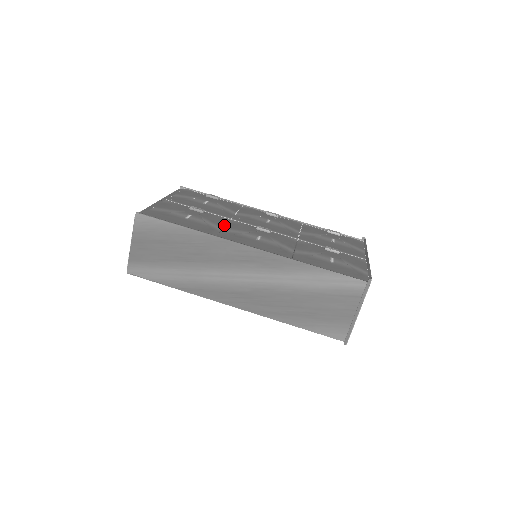
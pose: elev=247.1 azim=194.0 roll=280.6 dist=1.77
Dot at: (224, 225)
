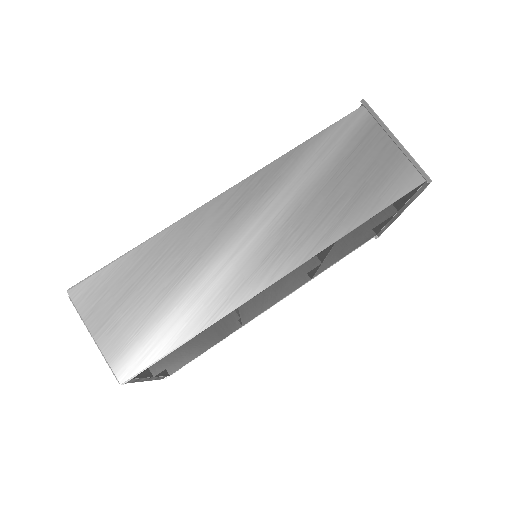
Dot at: occluded
